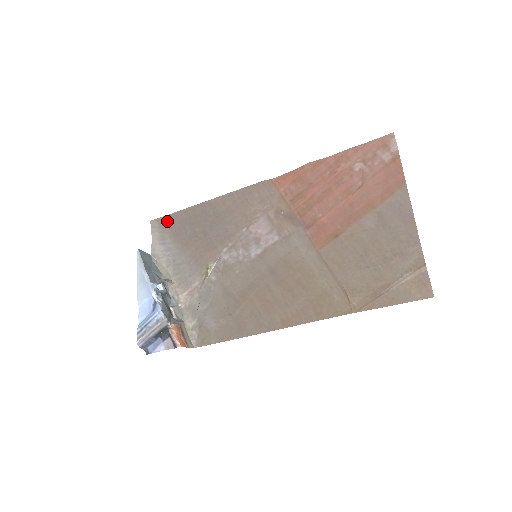
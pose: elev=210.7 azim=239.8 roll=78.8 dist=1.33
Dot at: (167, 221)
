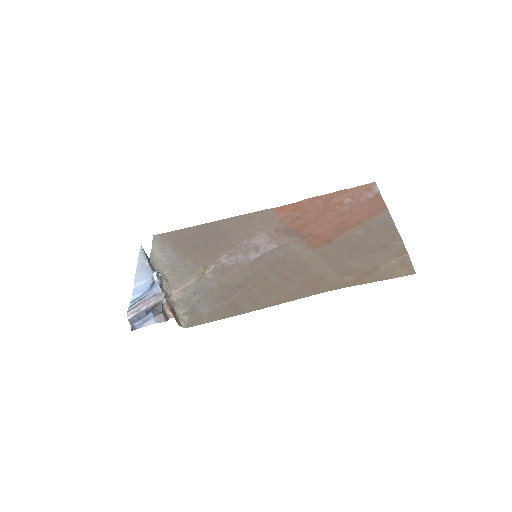
Dot at: (170, 236)
